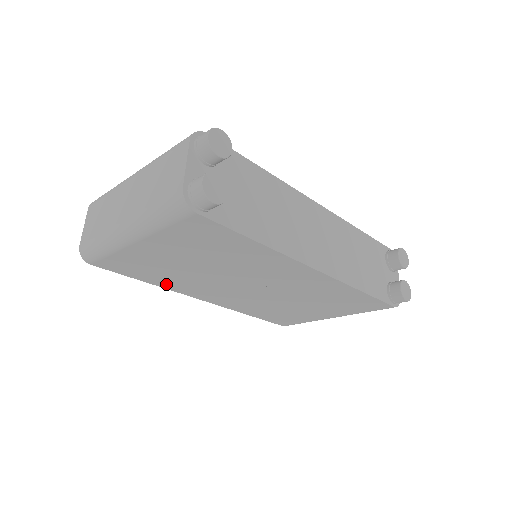
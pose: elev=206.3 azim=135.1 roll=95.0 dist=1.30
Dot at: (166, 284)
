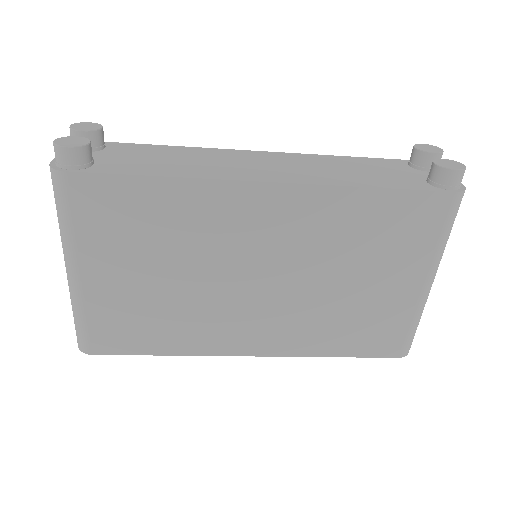
Dot at: (183, 345)
